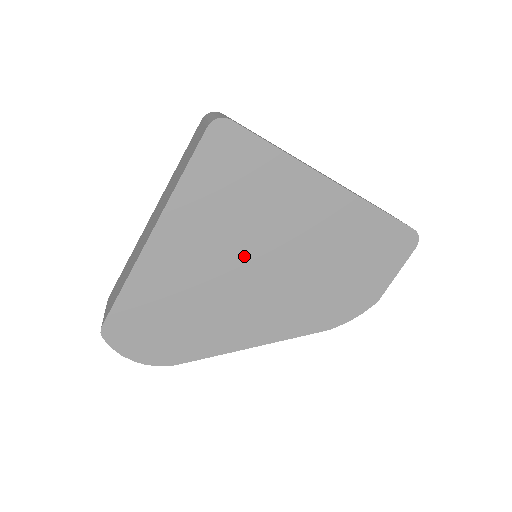
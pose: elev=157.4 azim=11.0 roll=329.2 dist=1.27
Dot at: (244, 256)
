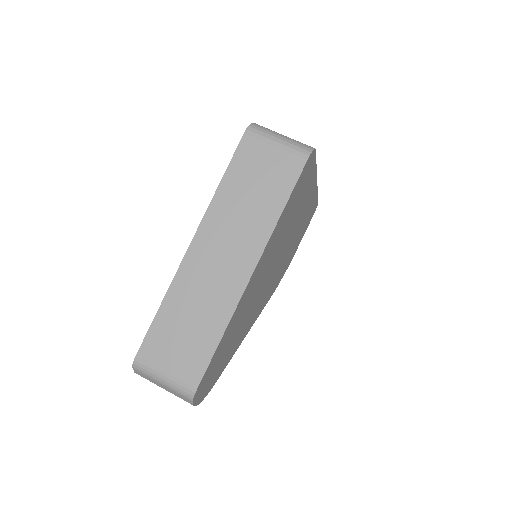
Dot at: (273, 263)
